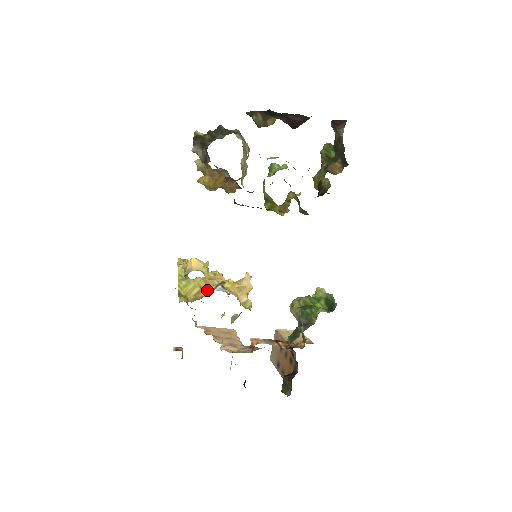
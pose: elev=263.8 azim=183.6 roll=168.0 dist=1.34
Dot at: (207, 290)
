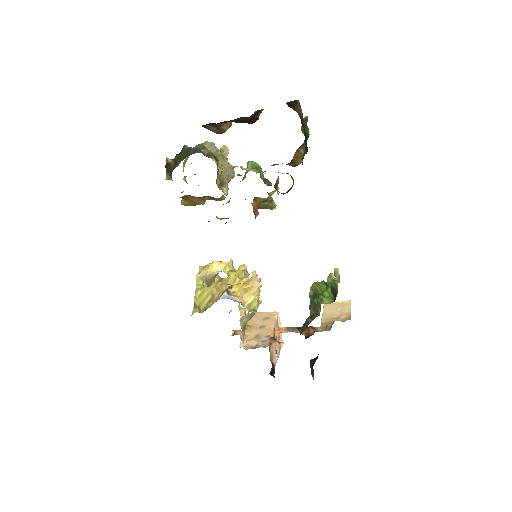
Dot at: (216, 298)
